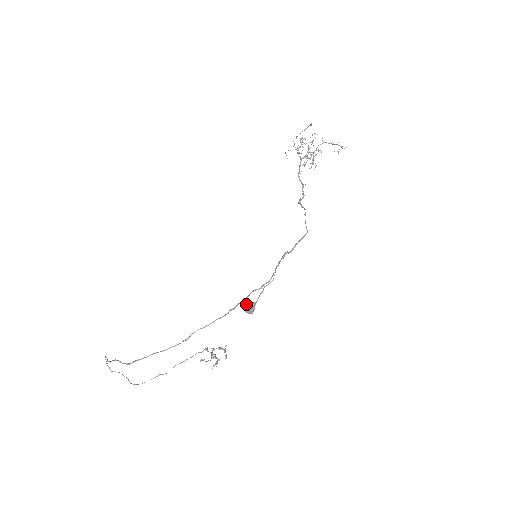
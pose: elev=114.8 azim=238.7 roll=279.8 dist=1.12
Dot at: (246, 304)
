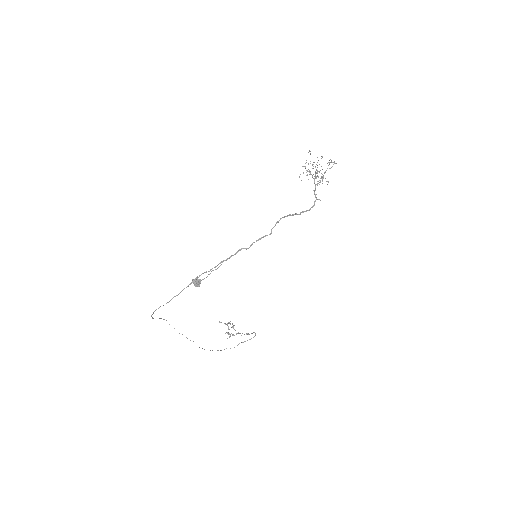
Dot at: (192, 280)
